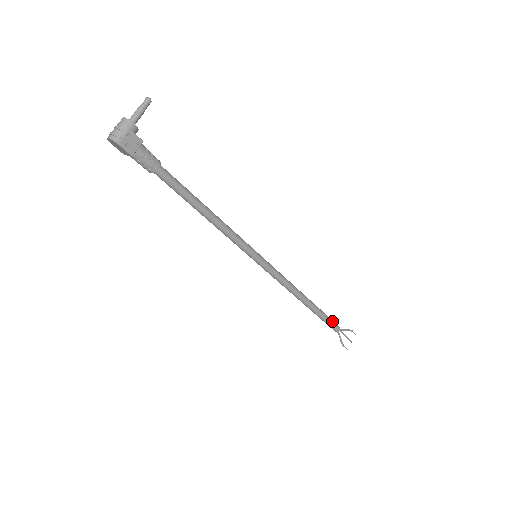
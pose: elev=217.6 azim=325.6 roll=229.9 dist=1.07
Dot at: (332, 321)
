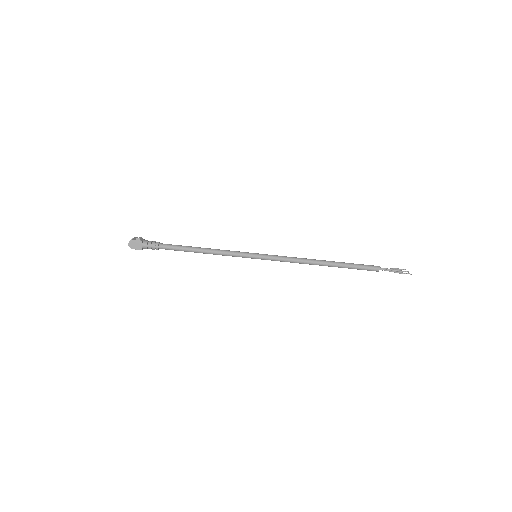
Dot at: (365, 265)
